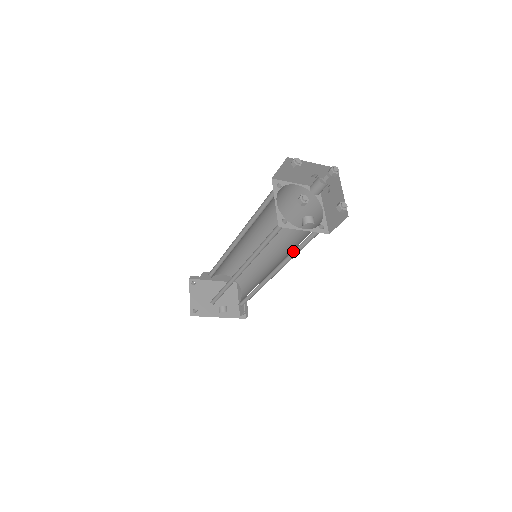
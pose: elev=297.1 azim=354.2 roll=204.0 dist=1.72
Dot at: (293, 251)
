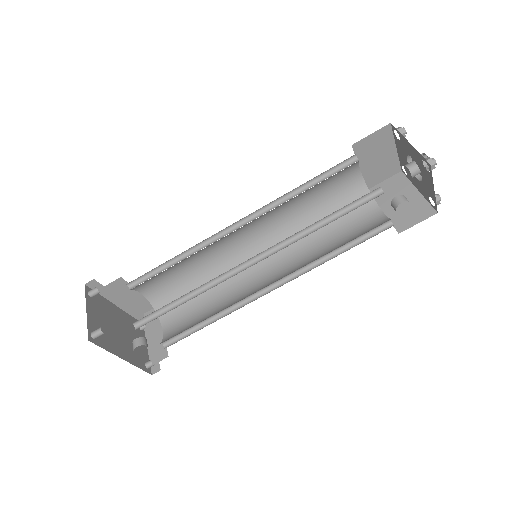
Dot at: (326, 254)
